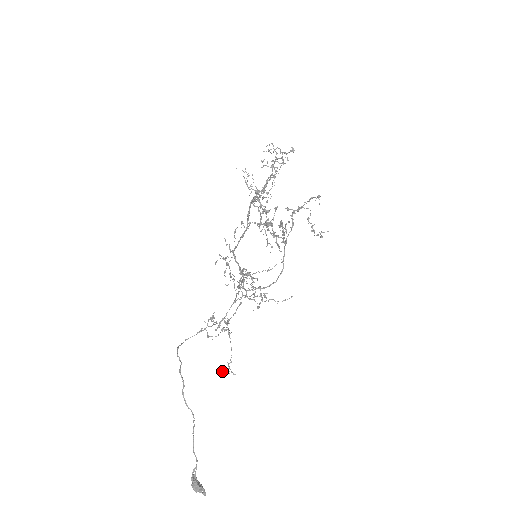
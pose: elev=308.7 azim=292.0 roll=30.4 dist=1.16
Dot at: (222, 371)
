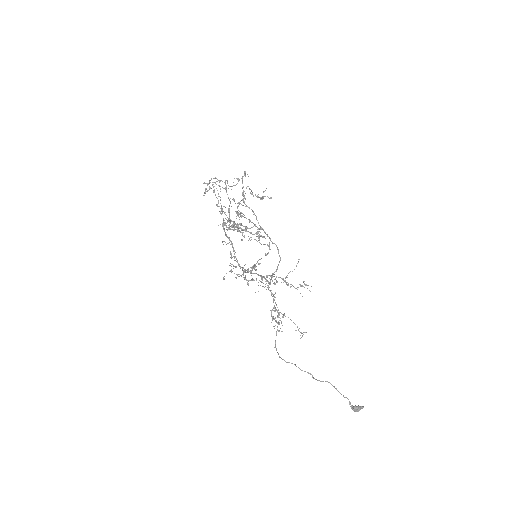
Dot at: (300, 338)
